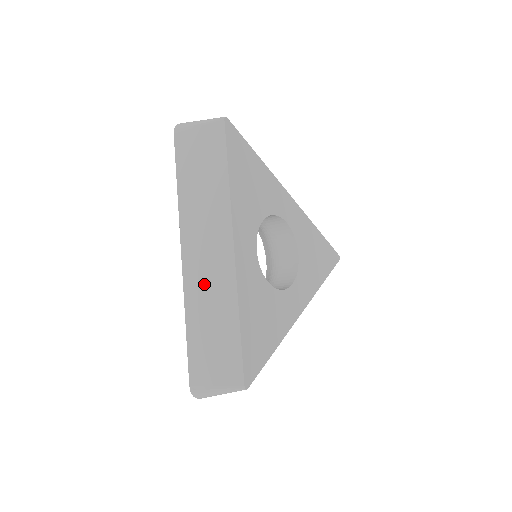
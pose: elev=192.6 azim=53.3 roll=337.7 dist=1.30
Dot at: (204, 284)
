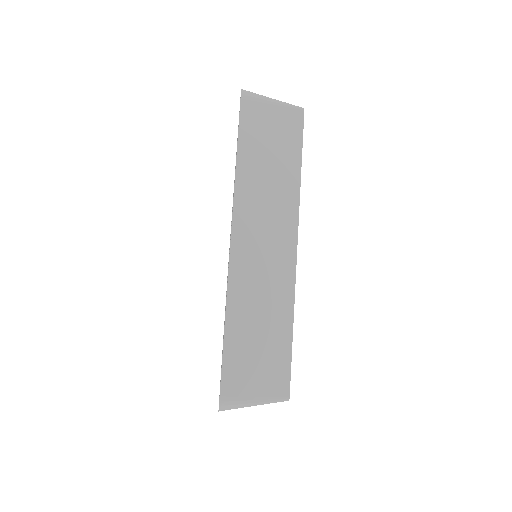
Dot at: (256, 279)
